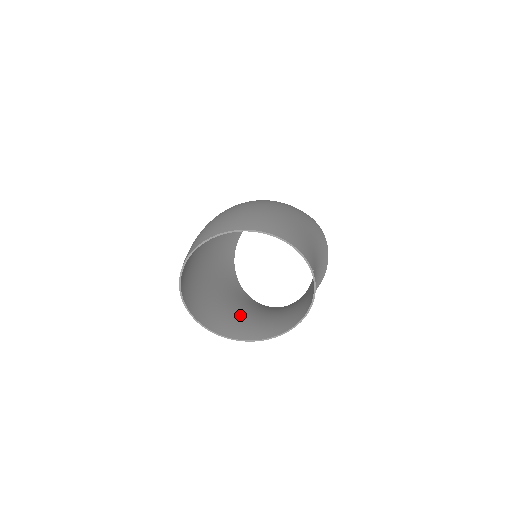
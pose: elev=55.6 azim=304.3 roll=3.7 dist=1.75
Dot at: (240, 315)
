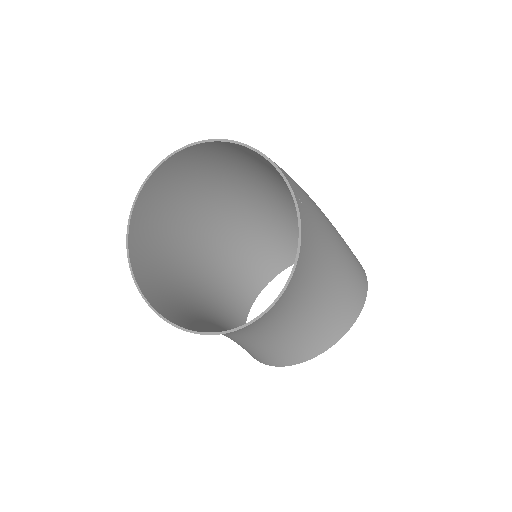
Dot at: (210, 327)
